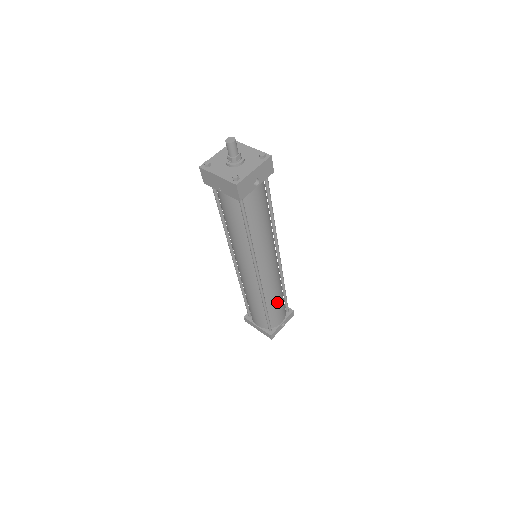
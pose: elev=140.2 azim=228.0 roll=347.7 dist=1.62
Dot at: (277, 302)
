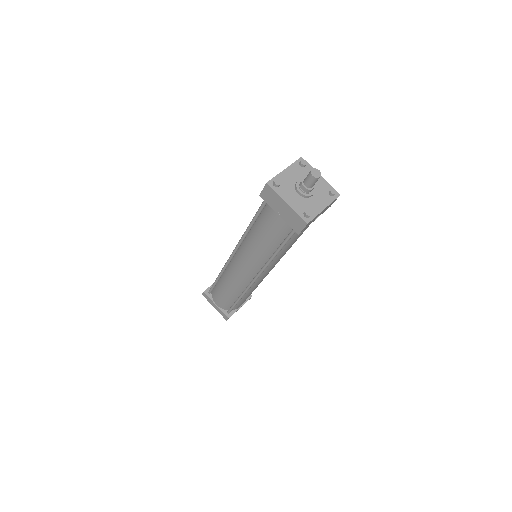
Dot at: (250, 294)
